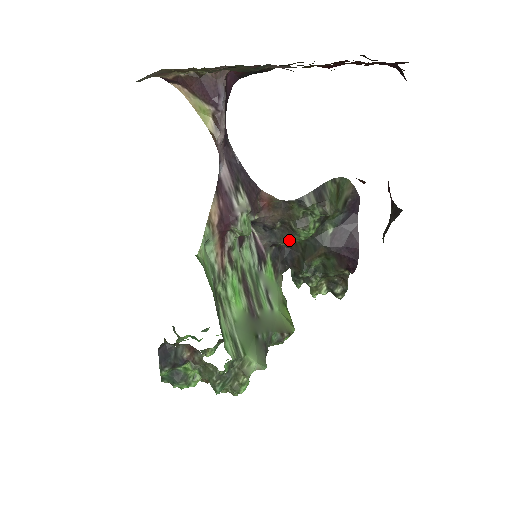
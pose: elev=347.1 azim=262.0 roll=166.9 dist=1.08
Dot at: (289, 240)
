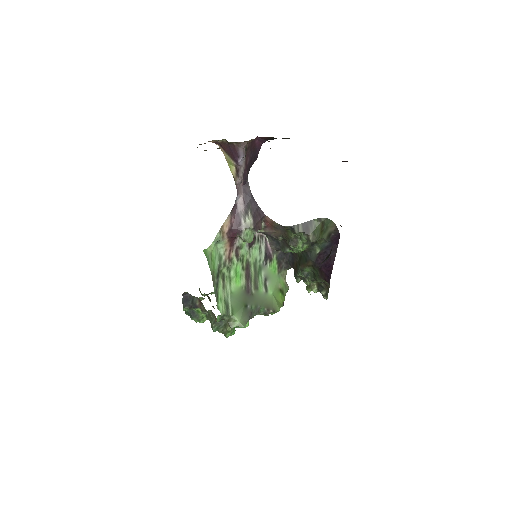
Dot at: (287, 250)
